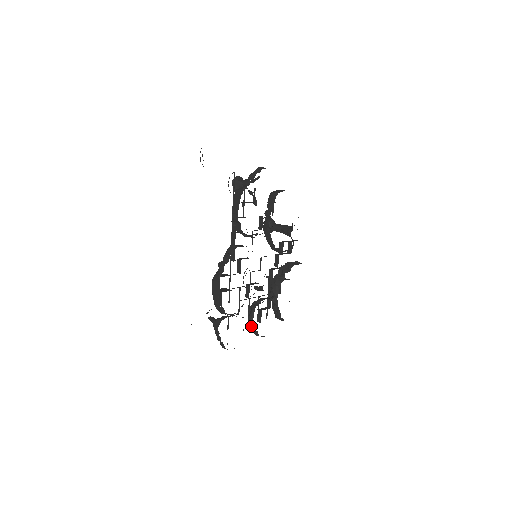
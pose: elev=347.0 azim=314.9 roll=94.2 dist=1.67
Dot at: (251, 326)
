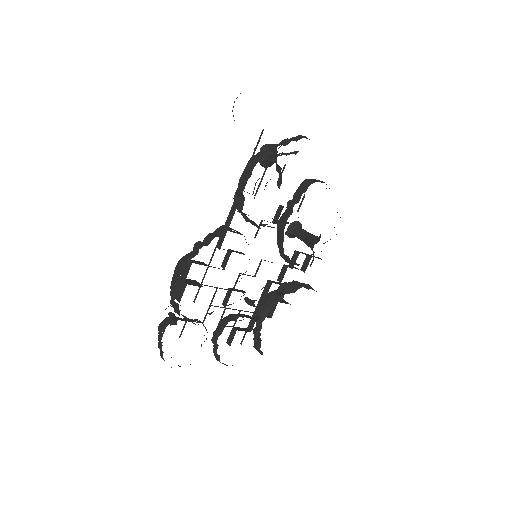
Dot at: (214, 345)
